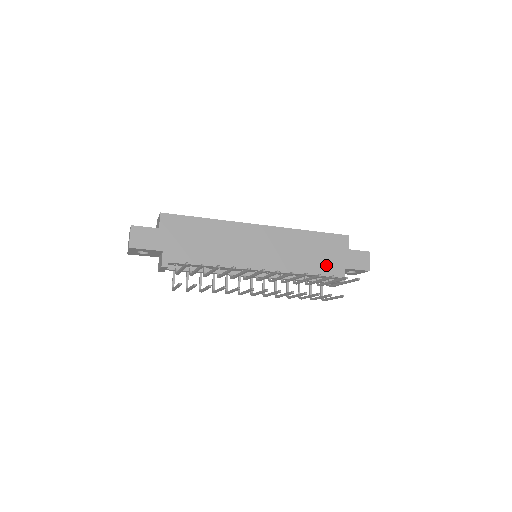
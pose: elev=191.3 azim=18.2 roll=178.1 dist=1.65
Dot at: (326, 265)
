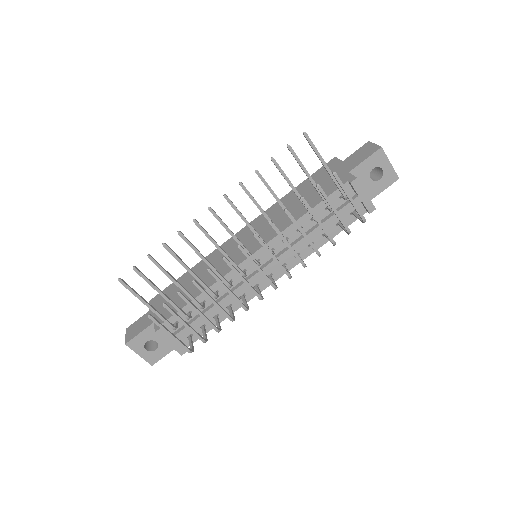
Dot at: (324, 190)
